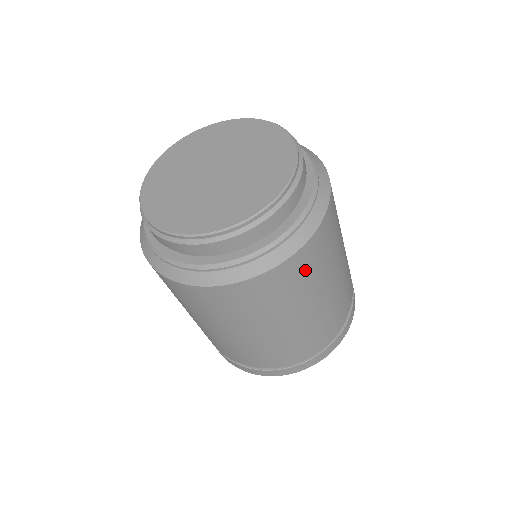
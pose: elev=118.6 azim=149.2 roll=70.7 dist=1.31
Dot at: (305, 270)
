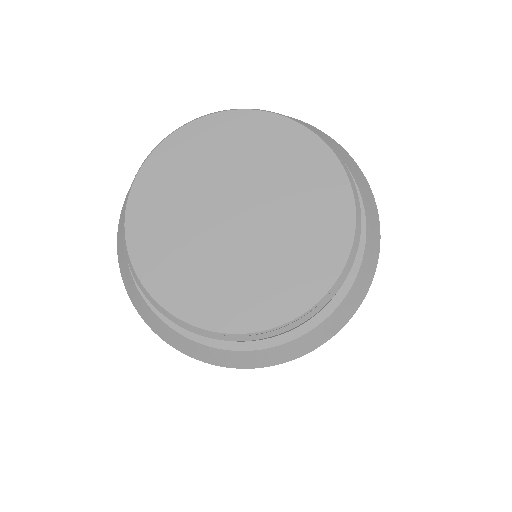
Dot at: occluded
